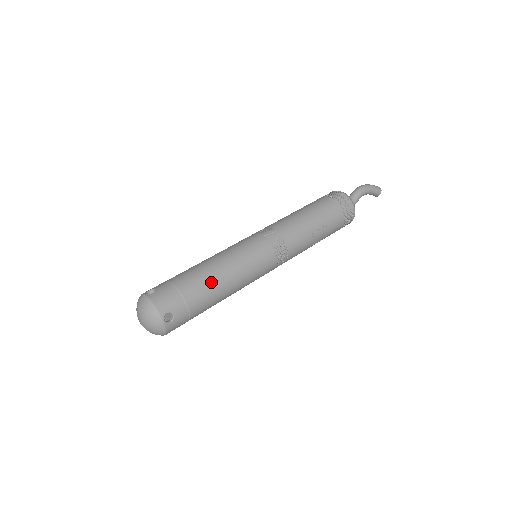
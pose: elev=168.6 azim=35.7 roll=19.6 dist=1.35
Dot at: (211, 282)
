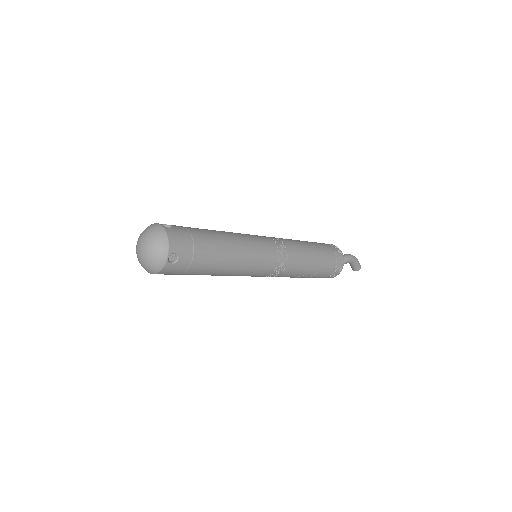
Dot at: (221, 251)
